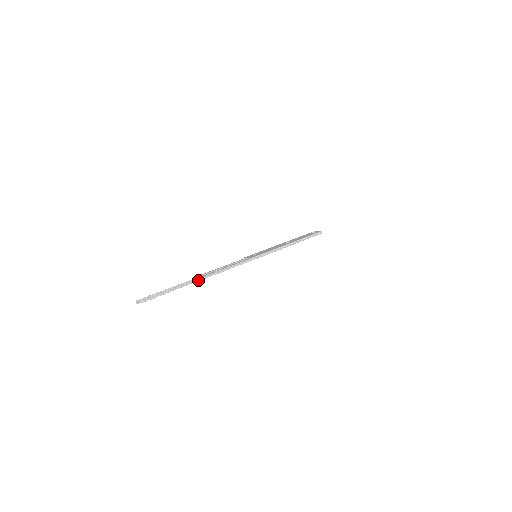
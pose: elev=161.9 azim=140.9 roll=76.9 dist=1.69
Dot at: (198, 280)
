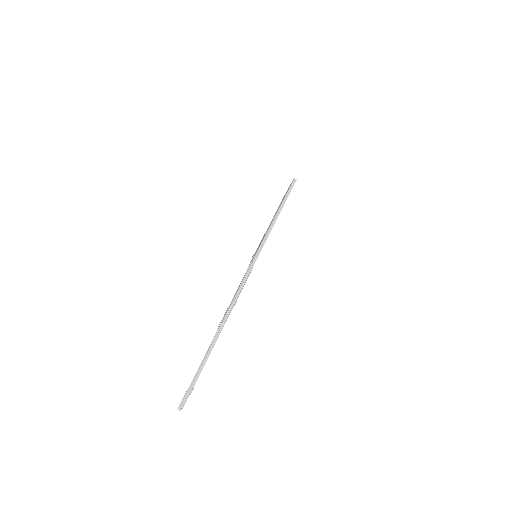
Dot at: (220, 330)
